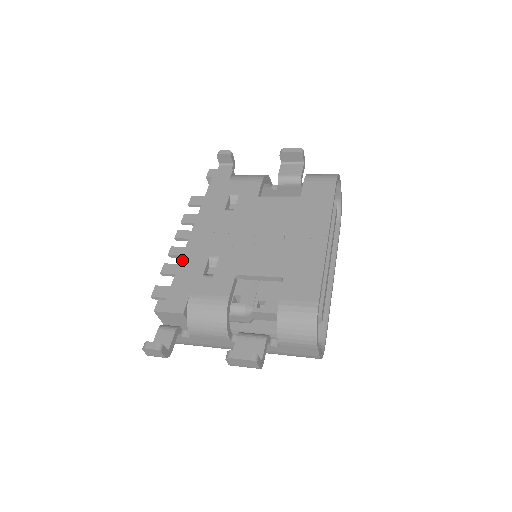
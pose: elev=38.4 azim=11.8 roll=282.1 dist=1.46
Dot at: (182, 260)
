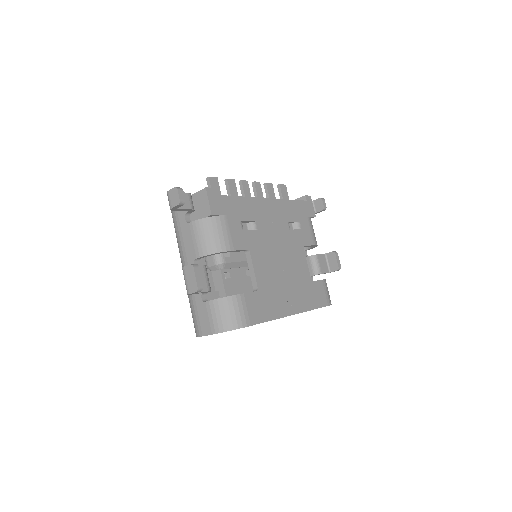
Dot at: (247, 198)
